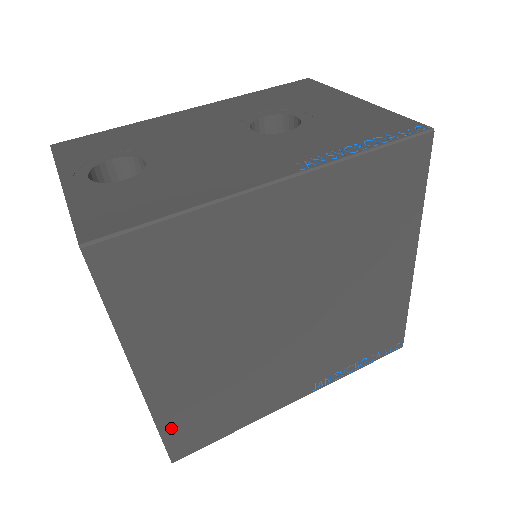
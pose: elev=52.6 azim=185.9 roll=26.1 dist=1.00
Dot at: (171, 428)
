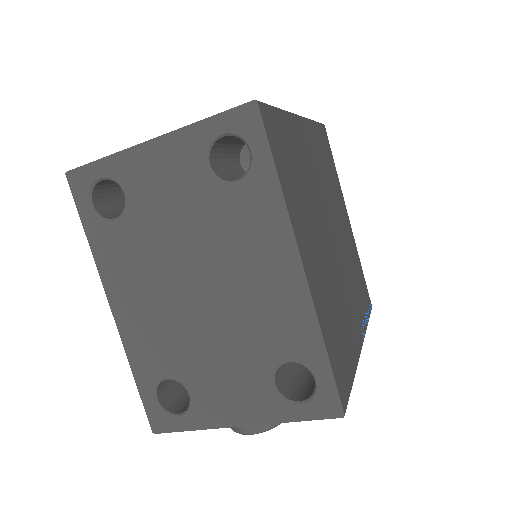
Dot at: (330, 351)
